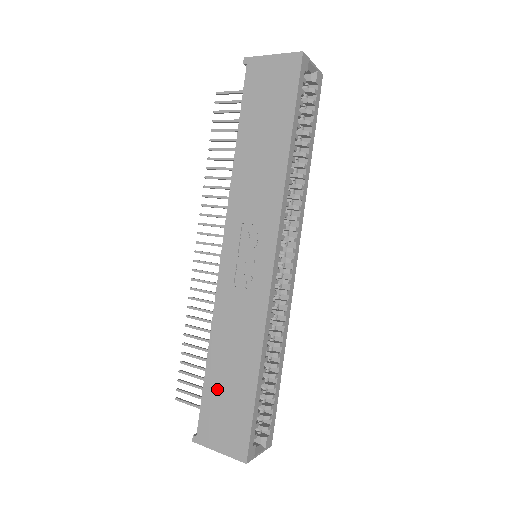
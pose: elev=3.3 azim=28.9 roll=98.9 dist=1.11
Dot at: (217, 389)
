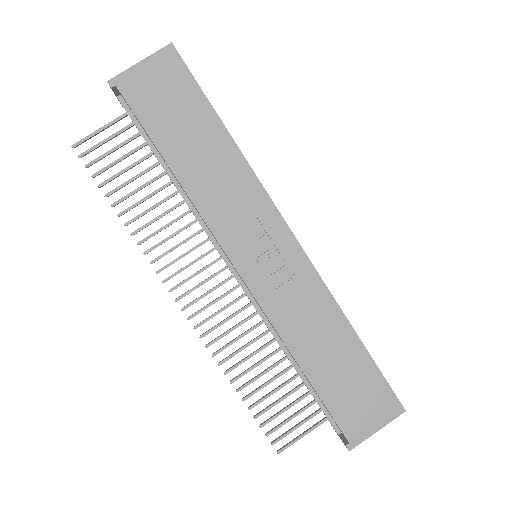
Dot at: (334, 385)
